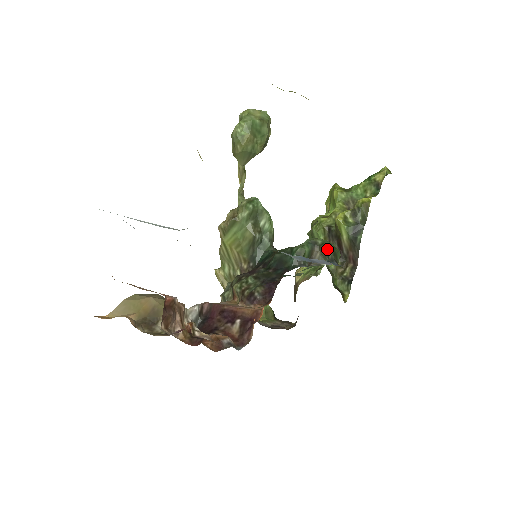
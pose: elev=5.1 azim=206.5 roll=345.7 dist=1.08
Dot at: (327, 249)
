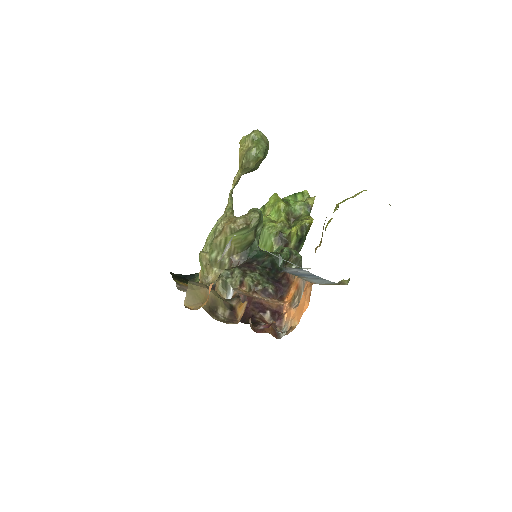
Dot at: (300, 259)
